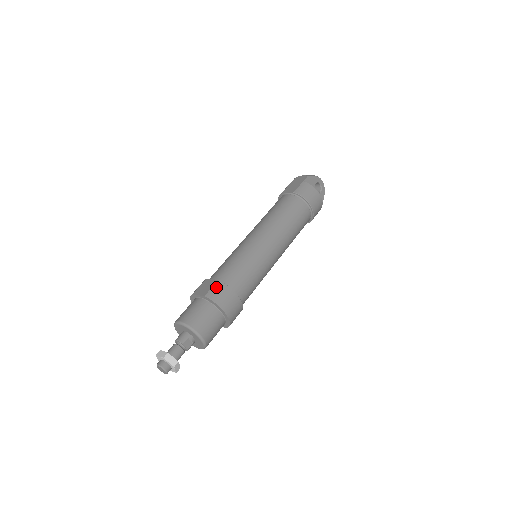
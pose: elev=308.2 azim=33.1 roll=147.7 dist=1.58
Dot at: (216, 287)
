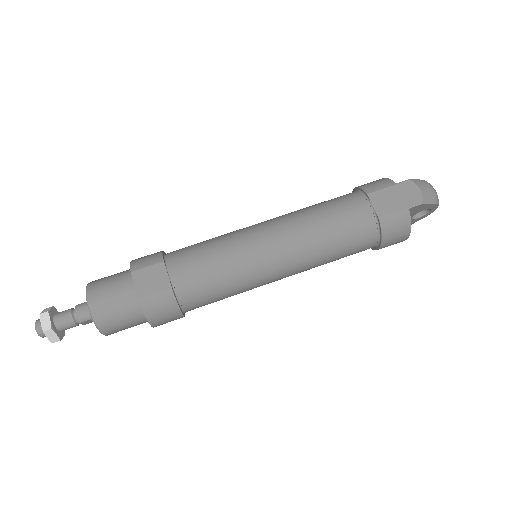
Dot at: (161, 297)
